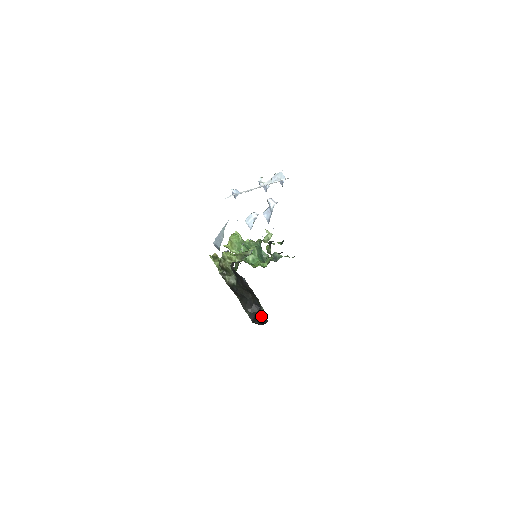
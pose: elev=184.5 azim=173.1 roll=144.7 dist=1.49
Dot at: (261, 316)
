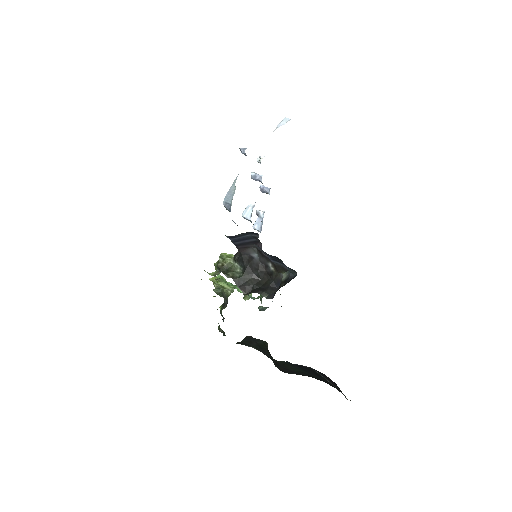
Dot at: (285, 280)
